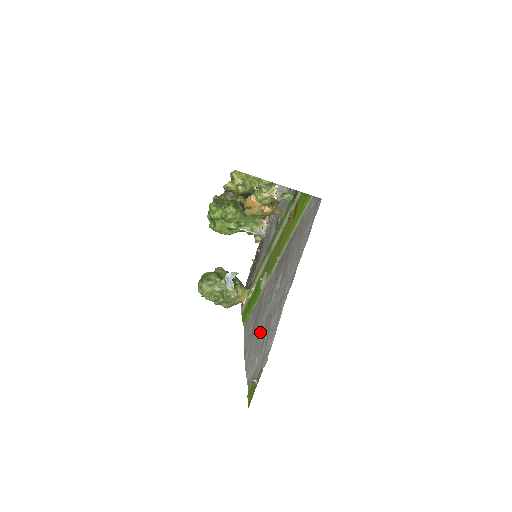
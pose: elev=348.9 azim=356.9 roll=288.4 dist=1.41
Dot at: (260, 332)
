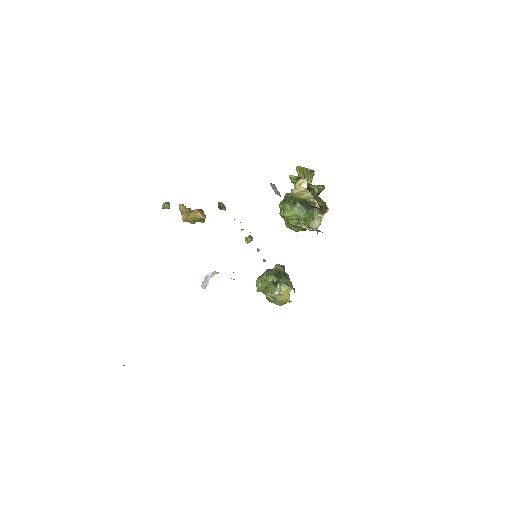
Dot at: occluded
